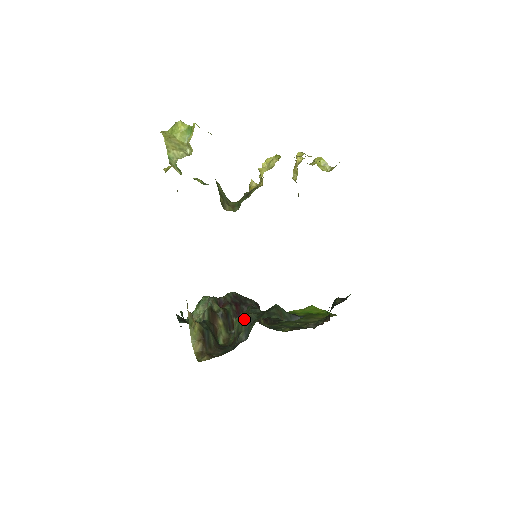
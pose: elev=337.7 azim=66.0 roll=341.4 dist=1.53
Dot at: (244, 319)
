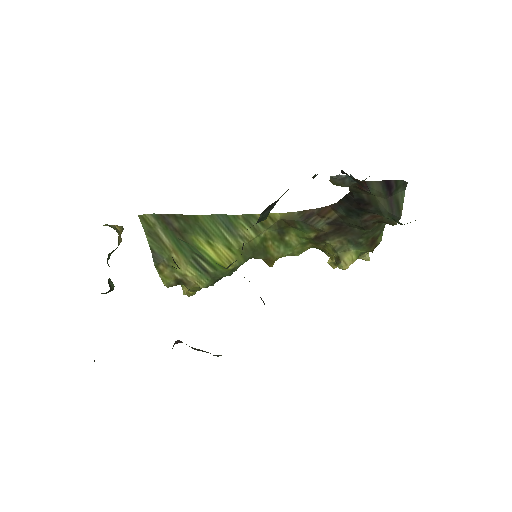
Dot at: occluded
